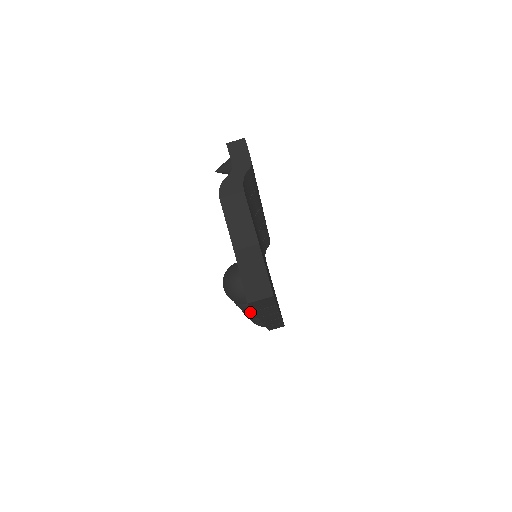
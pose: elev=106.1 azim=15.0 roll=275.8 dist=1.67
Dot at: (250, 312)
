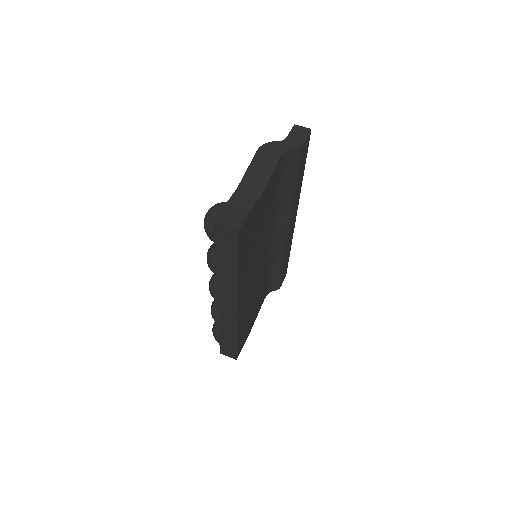
Dot at: (214, 287)
